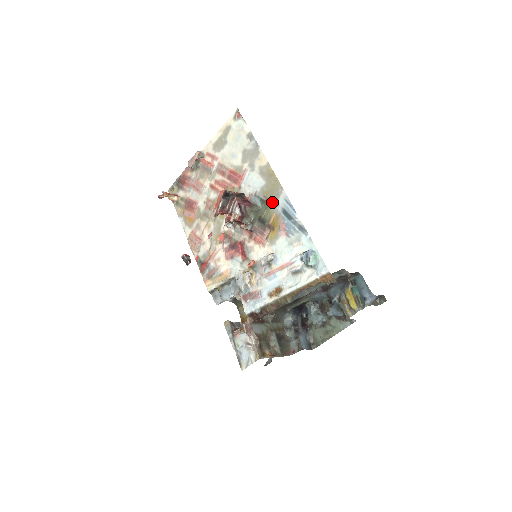
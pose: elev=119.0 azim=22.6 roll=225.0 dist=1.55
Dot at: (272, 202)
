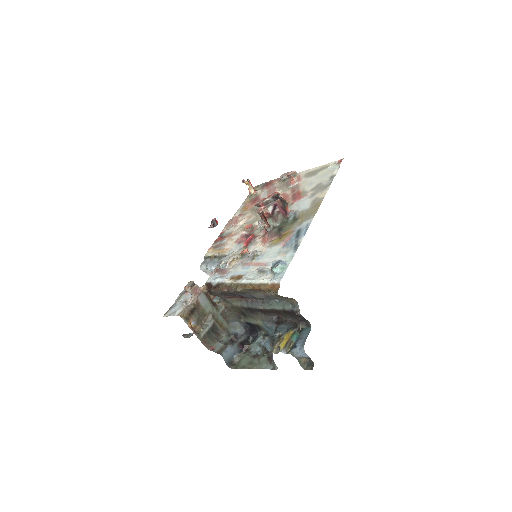
Dot at: (299, 221)
